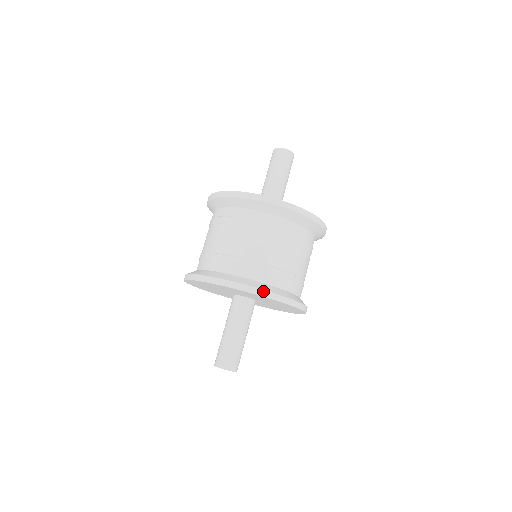
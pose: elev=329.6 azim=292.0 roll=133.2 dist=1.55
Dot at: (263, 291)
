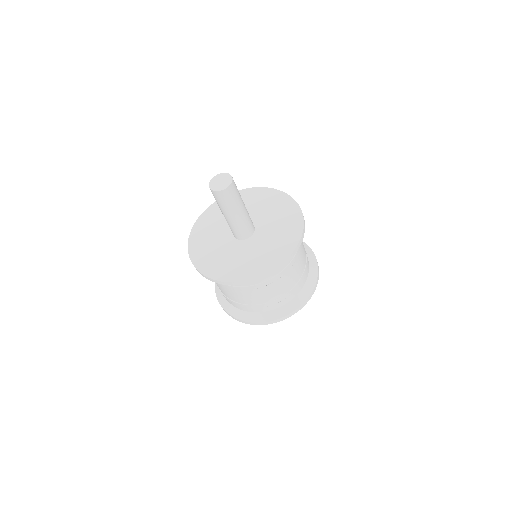
Dot at: (314, 288)
